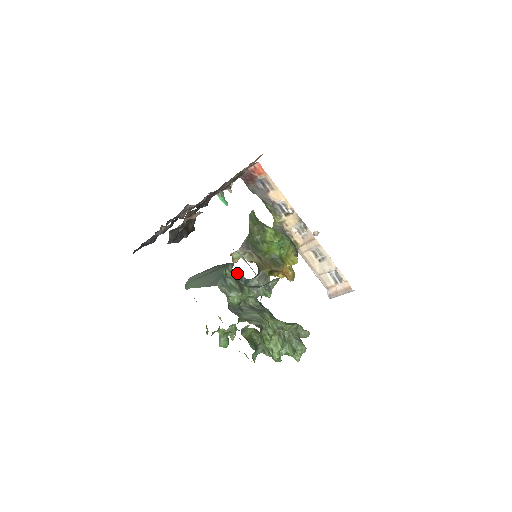
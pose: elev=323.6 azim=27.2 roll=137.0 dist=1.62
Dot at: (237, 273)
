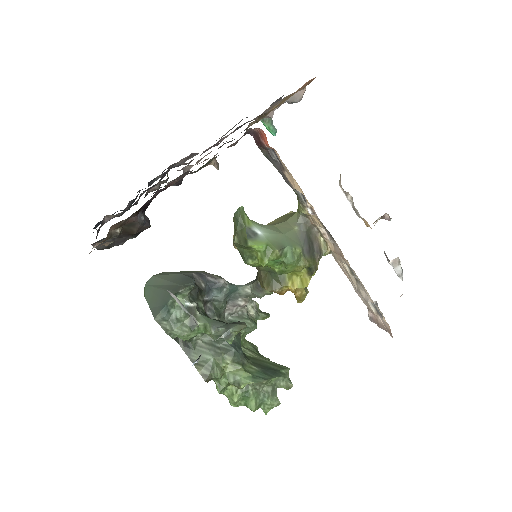
Dot at: (218, 280)
